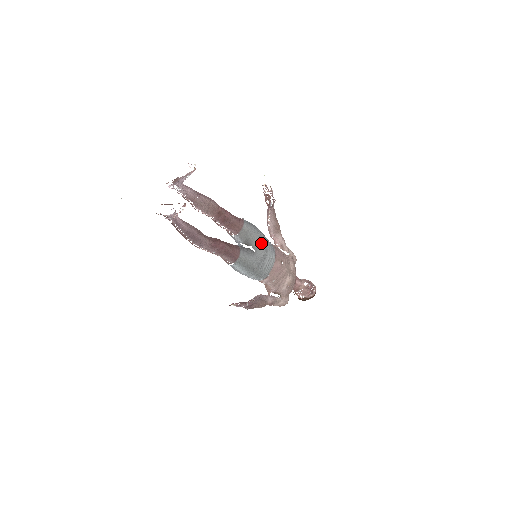
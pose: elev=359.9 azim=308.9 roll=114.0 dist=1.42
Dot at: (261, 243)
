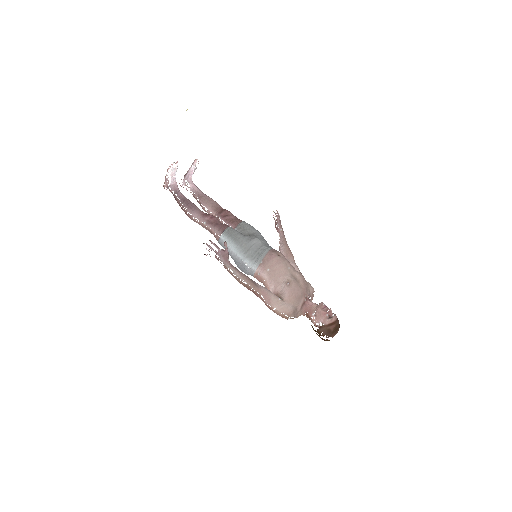
Dot at: (257, 236)
